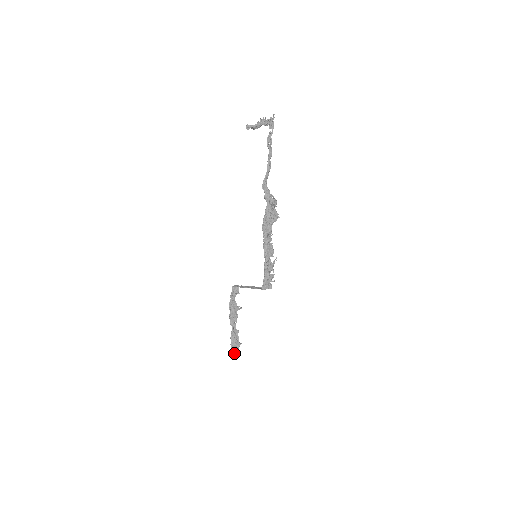
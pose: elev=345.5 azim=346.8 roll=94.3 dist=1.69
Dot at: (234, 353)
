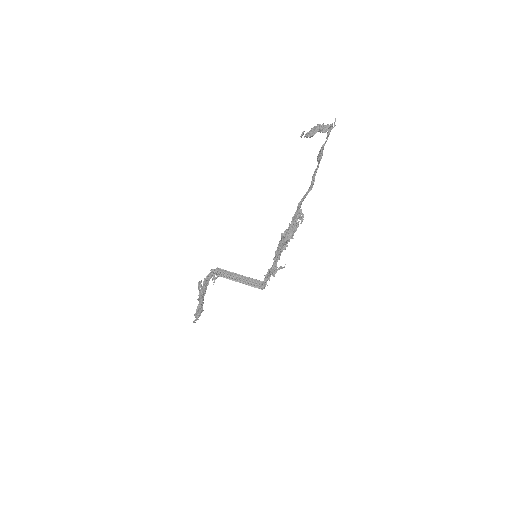
Dot at: (196, 320)
